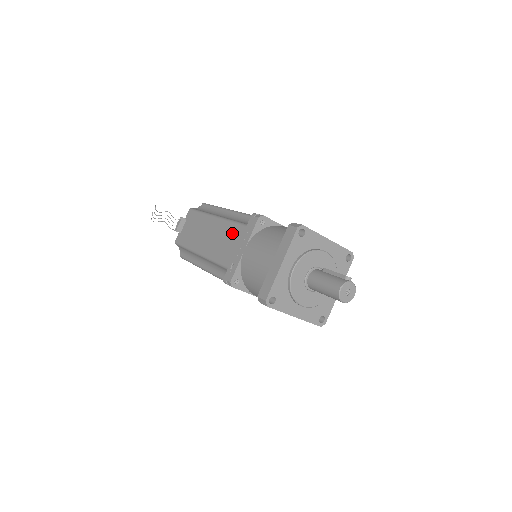
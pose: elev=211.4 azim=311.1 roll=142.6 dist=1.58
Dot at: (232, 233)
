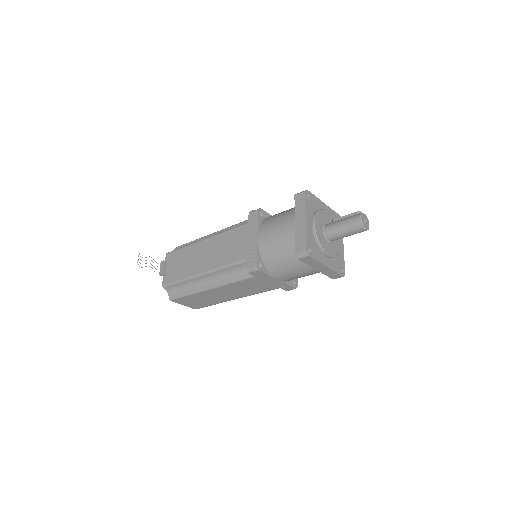
Dot at: (235, 236)
